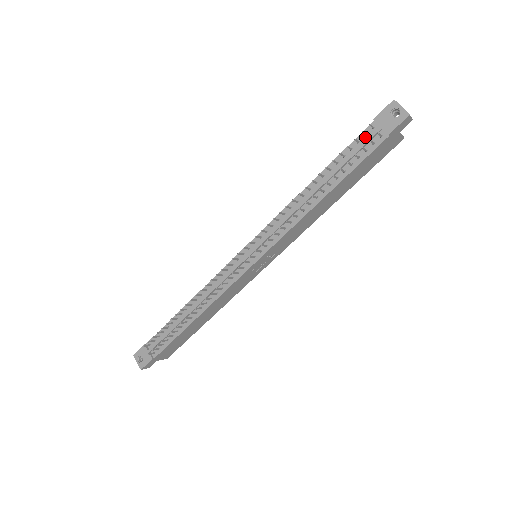
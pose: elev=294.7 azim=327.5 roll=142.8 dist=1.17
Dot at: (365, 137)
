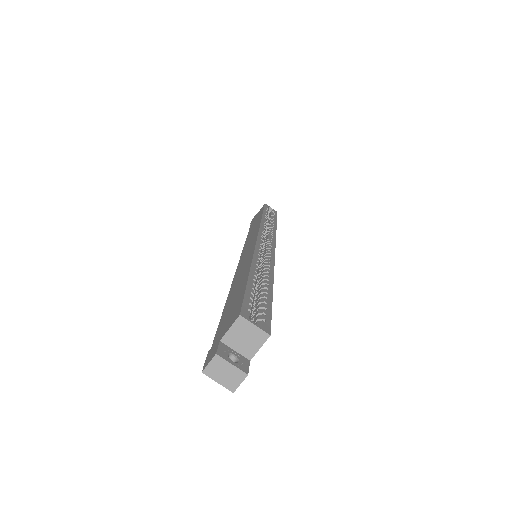
Dot at: occluded
